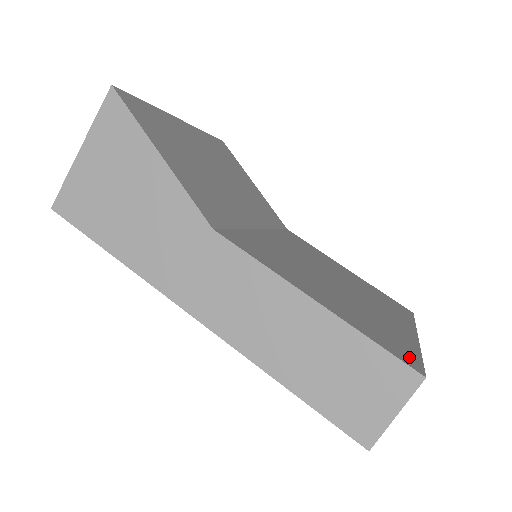
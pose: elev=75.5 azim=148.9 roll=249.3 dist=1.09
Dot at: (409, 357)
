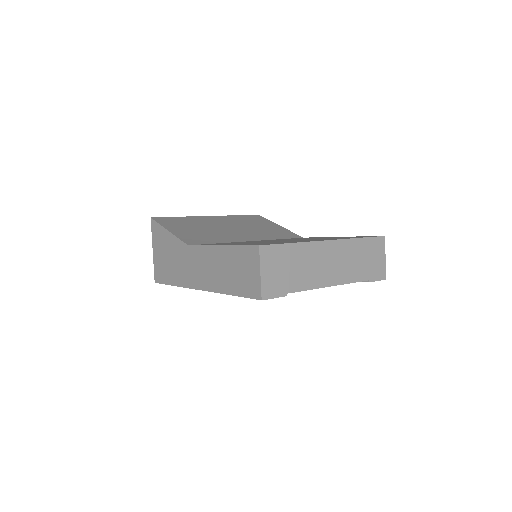
Dot at: (267, 244)
